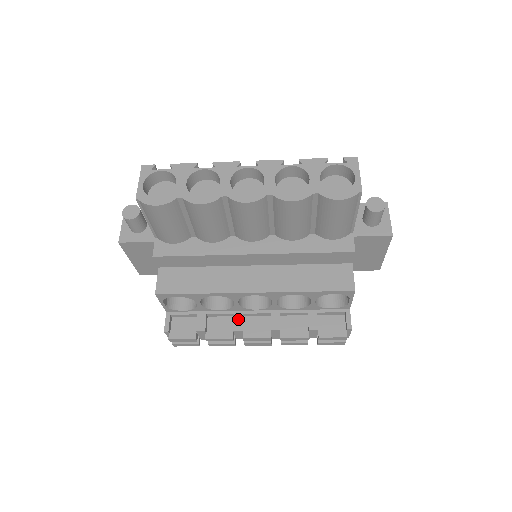
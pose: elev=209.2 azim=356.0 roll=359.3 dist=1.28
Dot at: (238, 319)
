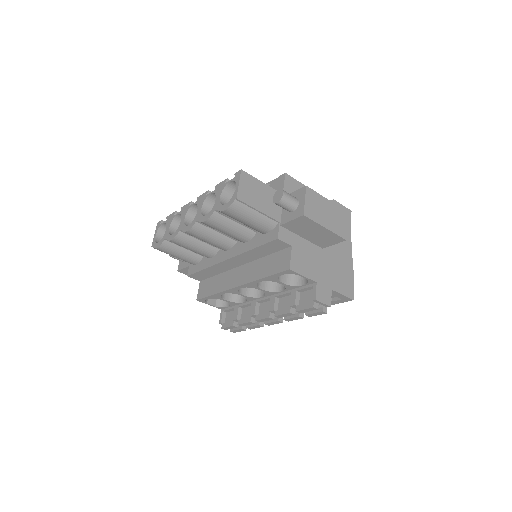
Dot at: (253, 307)
